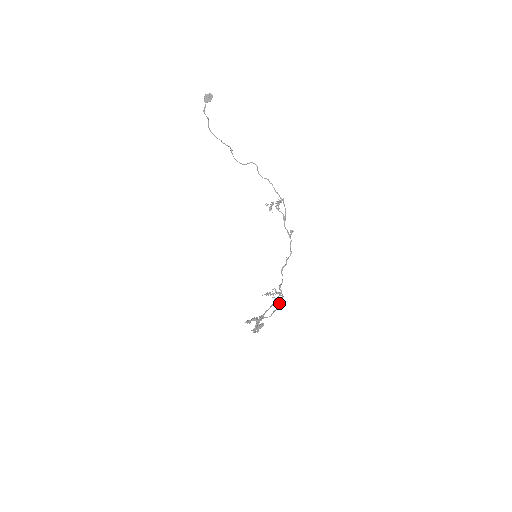
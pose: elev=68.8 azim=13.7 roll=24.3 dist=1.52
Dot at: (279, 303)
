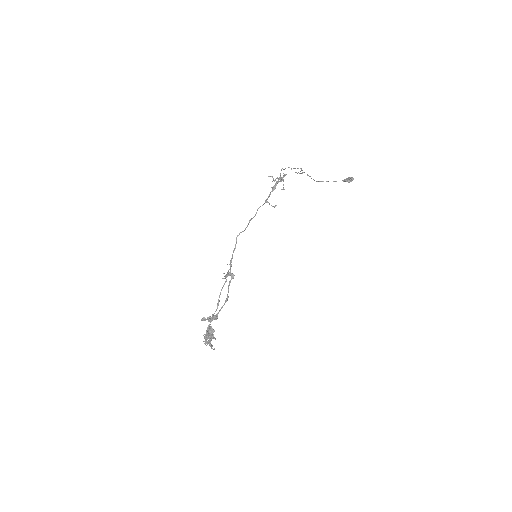
Dot at: occluded
